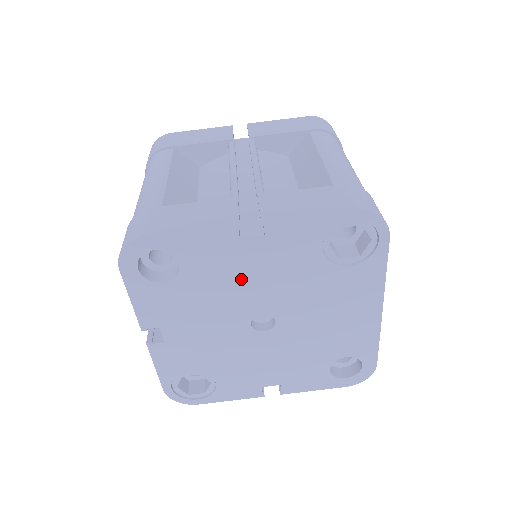
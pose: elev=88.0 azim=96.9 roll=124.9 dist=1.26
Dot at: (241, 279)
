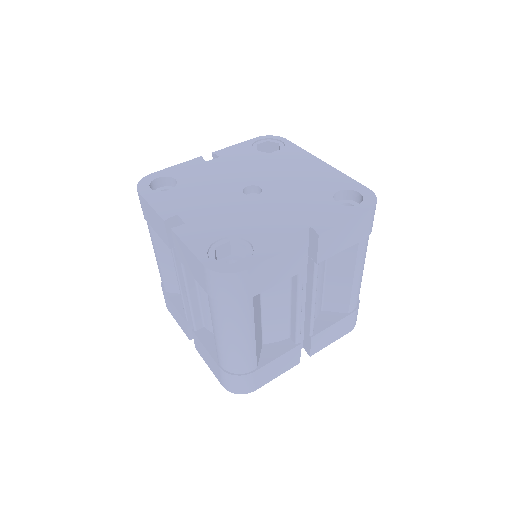
Dot at: (219, 175)
